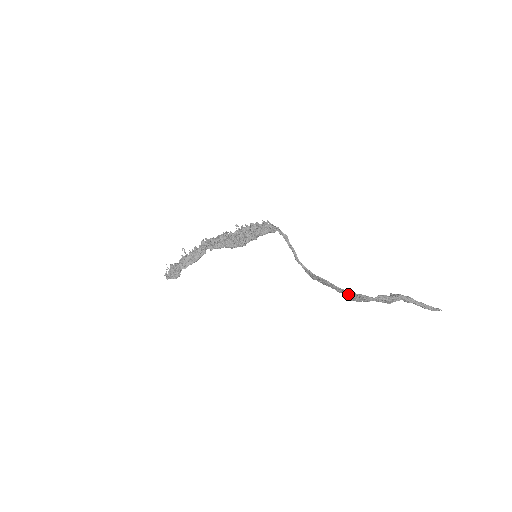
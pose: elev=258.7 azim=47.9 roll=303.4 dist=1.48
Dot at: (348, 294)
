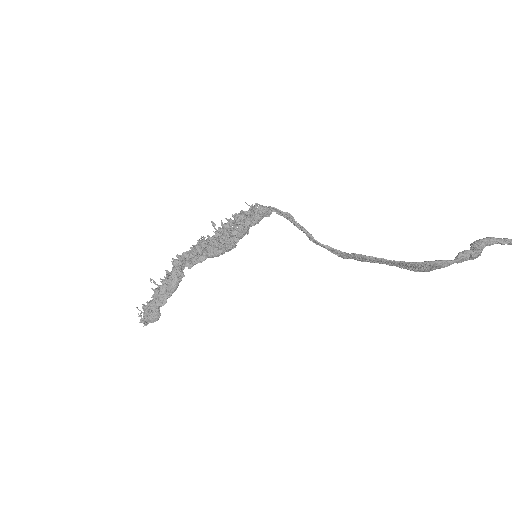
Dot at: (409, 266)
